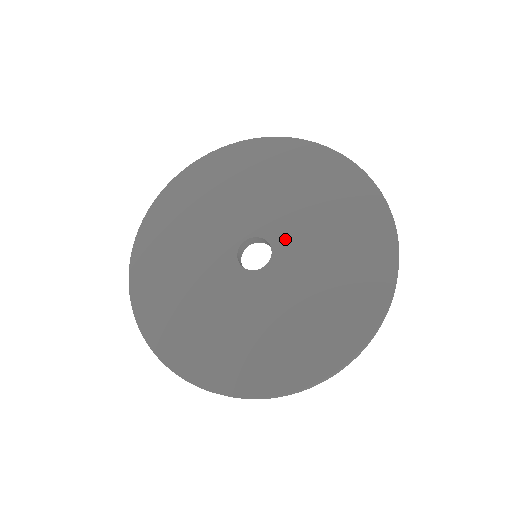
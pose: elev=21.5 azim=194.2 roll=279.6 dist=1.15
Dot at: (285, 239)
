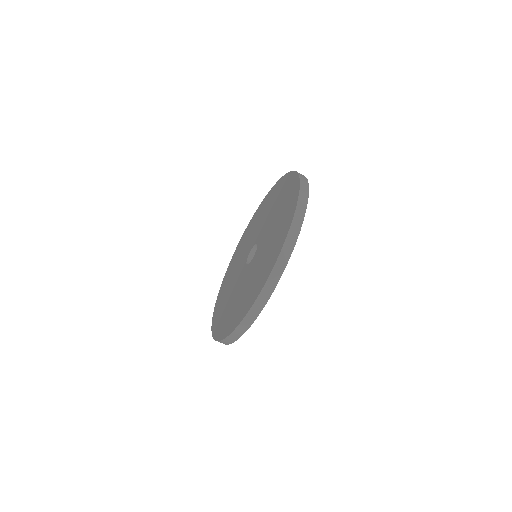
Dot at: (261, 244)
